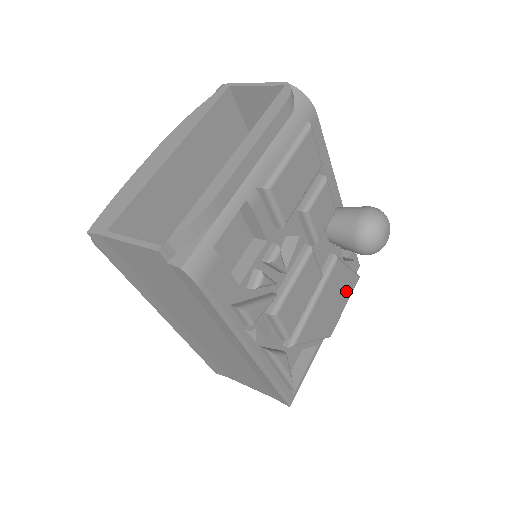
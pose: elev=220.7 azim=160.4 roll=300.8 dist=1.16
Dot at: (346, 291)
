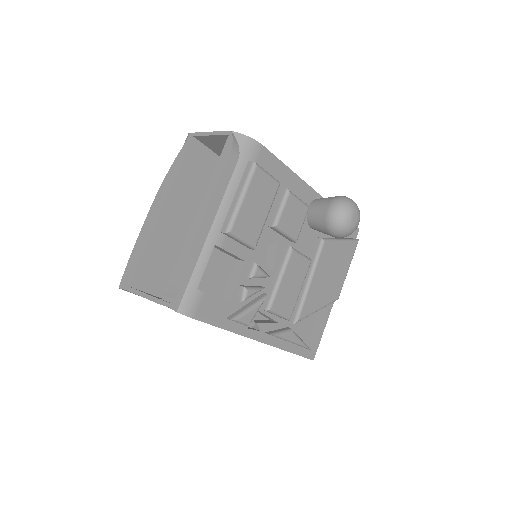
Dot at: (345, 259)
